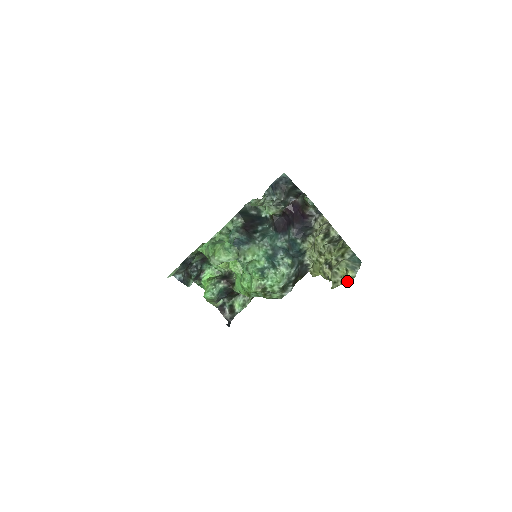
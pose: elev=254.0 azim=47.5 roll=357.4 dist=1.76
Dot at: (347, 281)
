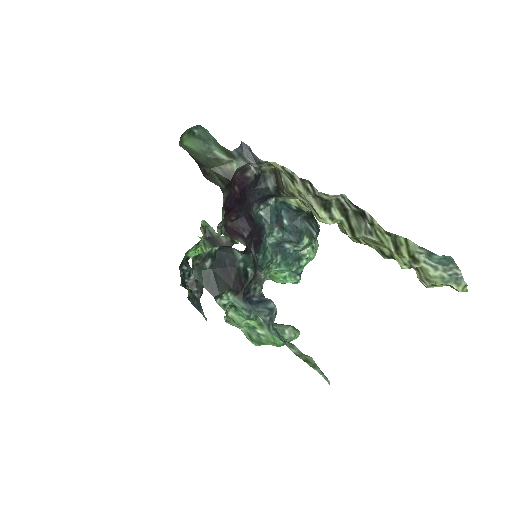
Dot at: occluded
